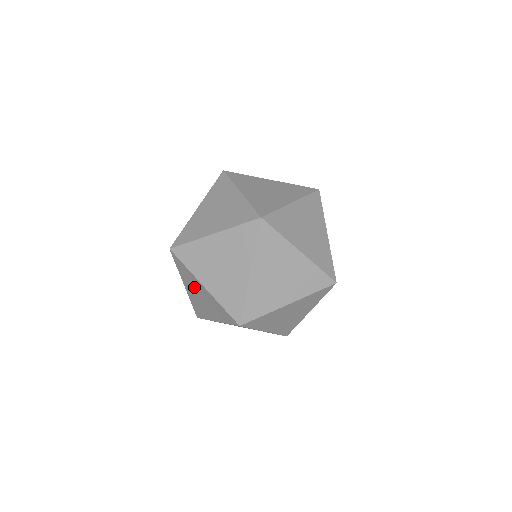
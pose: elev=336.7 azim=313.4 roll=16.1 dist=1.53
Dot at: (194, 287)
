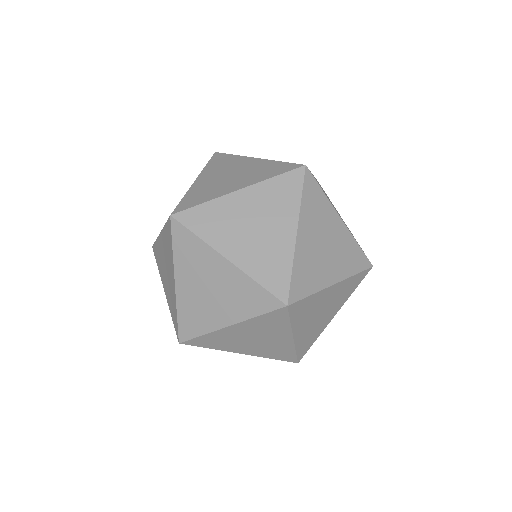
Dot at: (201, 273)
